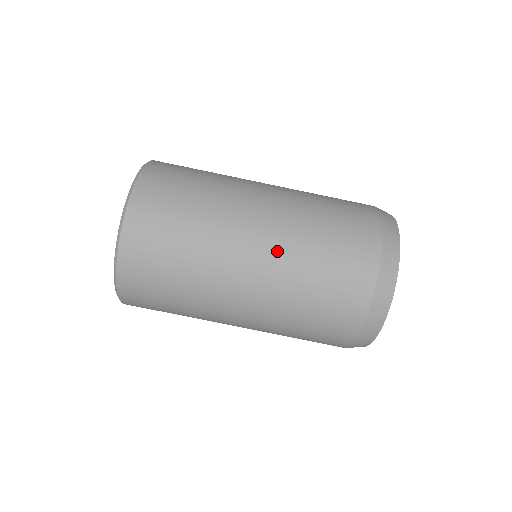
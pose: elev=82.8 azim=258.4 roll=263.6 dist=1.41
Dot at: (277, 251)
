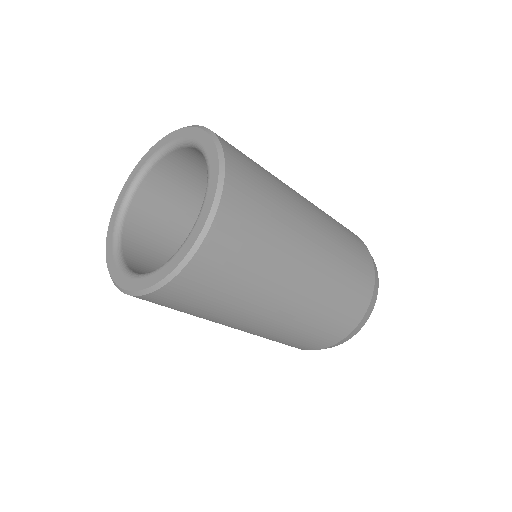
Dot at: (316, 289)
